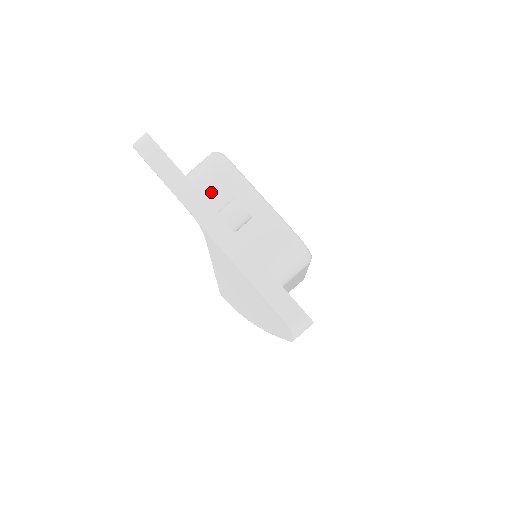
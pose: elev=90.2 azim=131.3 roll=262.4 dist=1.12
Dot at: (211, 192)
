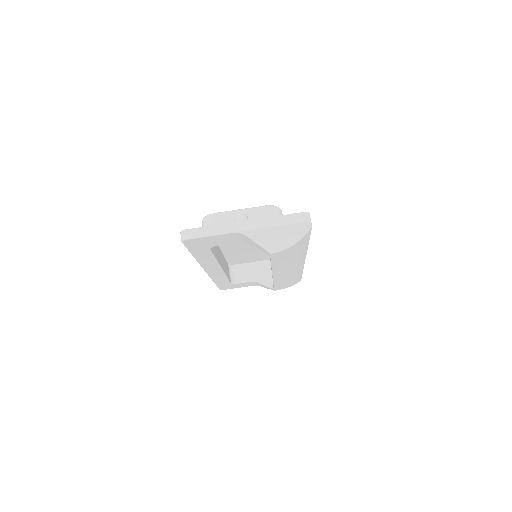
Dot at: occluded
